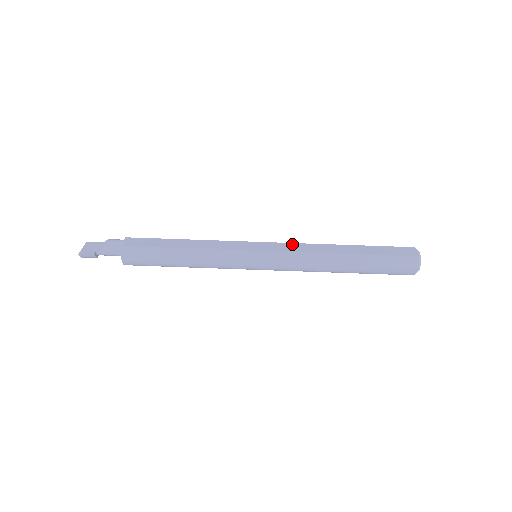
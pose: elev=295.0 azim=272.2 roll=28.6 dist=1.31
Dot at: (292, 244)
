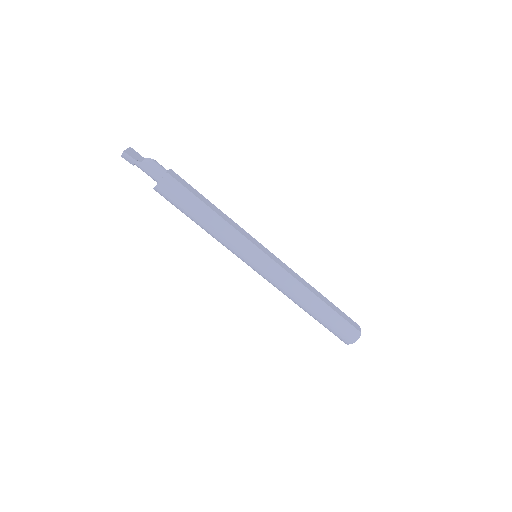
Dot at: (287, 266)
